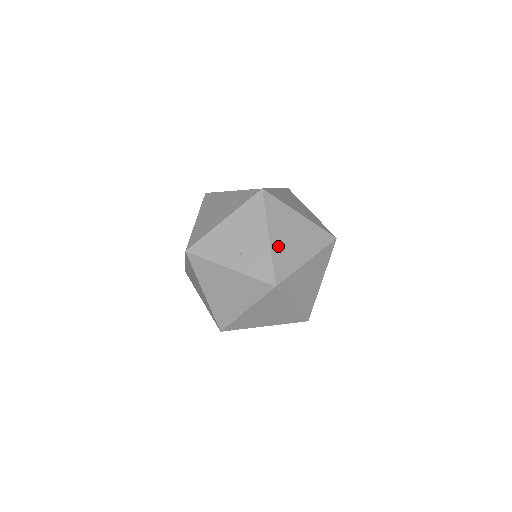
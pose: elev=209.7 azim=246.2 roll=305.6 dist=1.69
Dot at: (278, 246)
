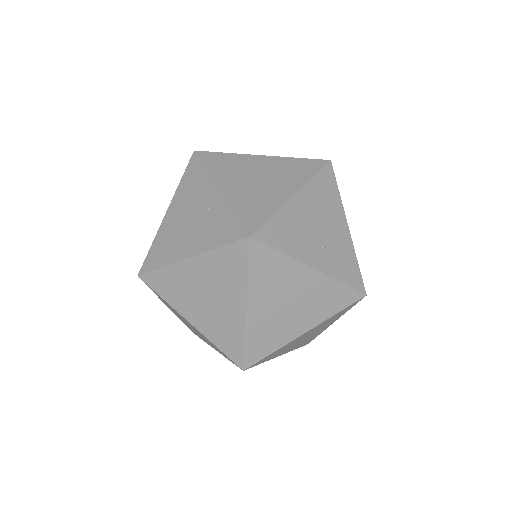
Dot at: occluded
